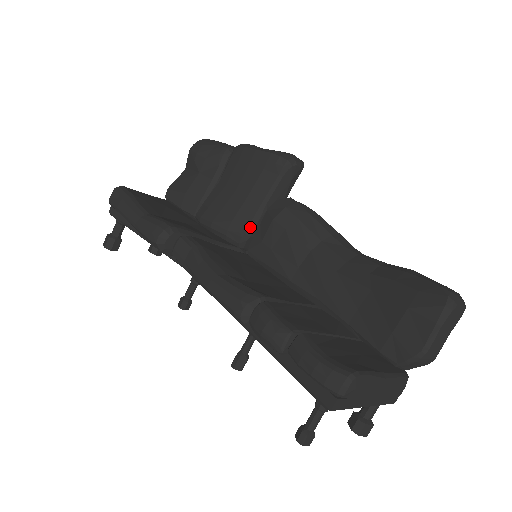
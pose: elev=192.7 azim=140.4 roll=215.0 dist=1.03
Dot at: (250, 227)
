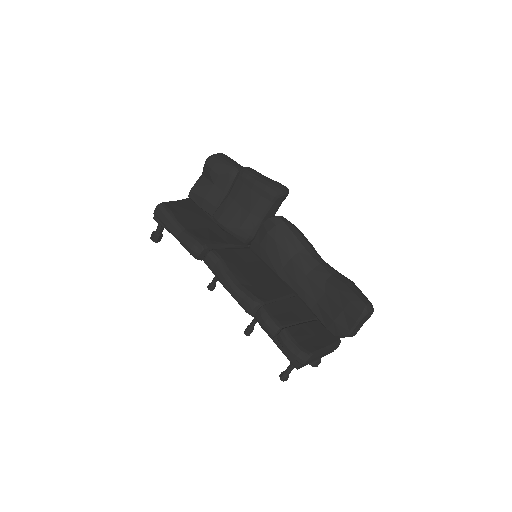
Dot at: (252, 234)
